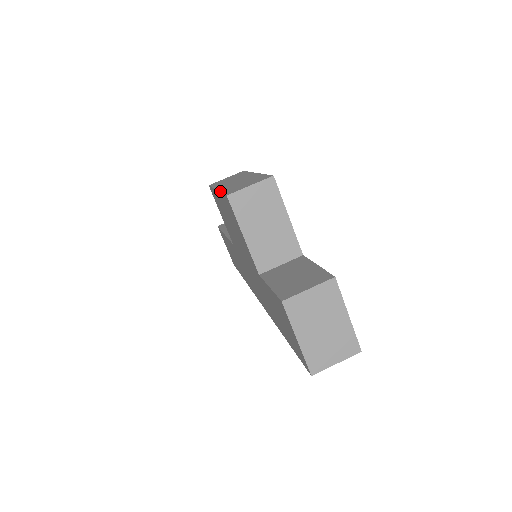
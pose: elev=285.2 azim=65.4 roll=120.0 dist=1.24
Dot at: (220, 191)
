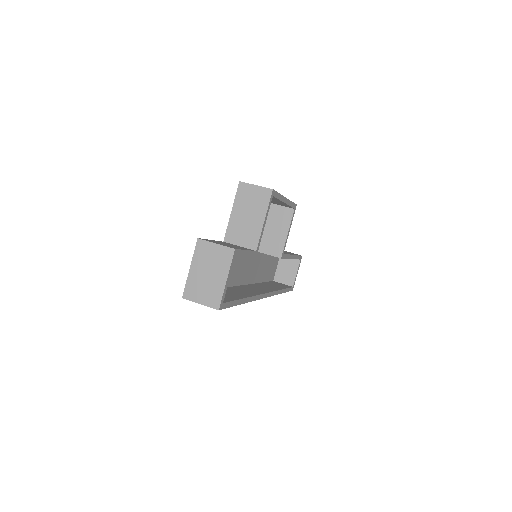
Dot at: occluded
